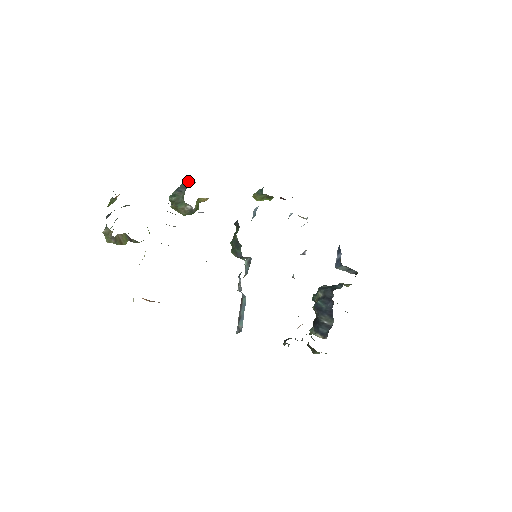
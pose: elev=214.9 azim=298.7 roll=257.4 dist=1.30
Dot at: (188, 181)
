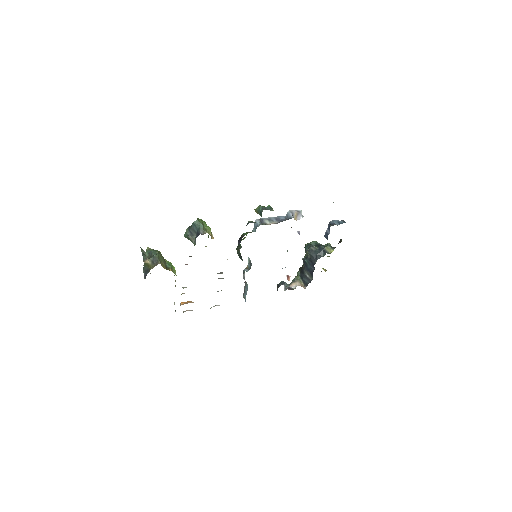
Dot at: (197, 225)
